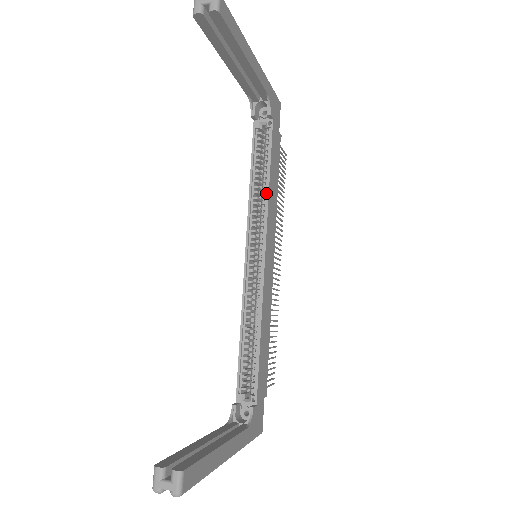
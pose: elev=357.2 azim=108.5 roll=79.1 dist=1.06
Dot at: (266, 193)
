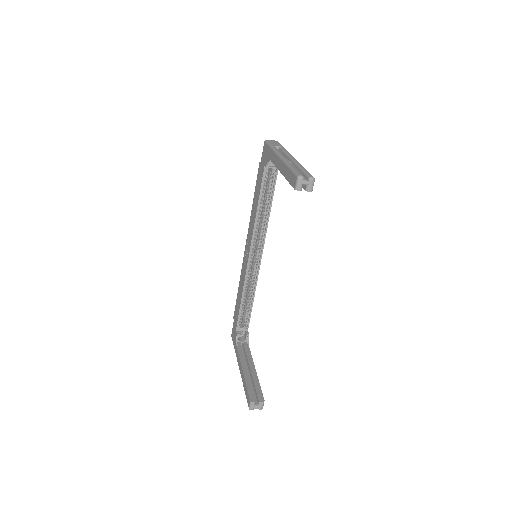
Dot at: (267, 217)
